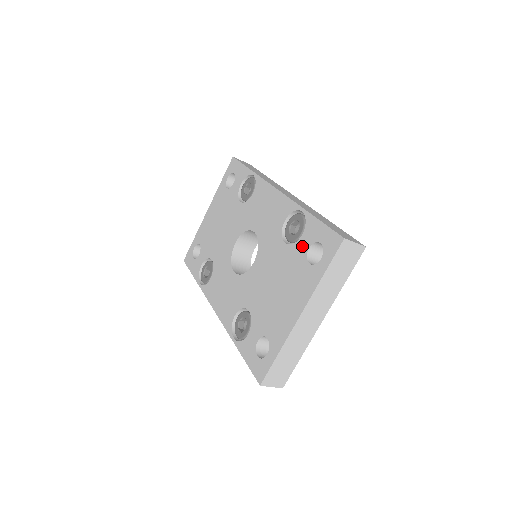
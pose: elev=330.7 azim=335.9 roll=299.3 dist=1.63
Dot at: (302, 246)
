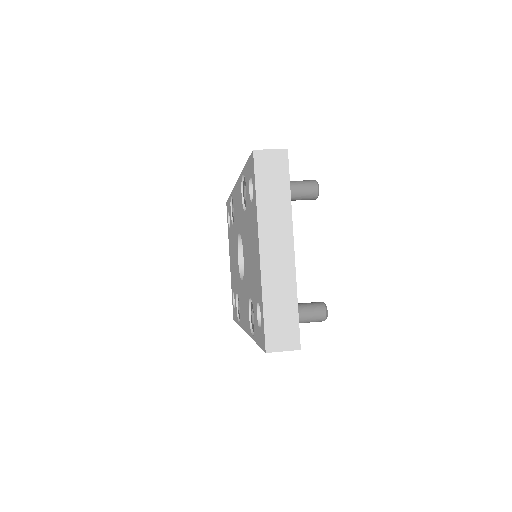
Dot at: (247, 197)
